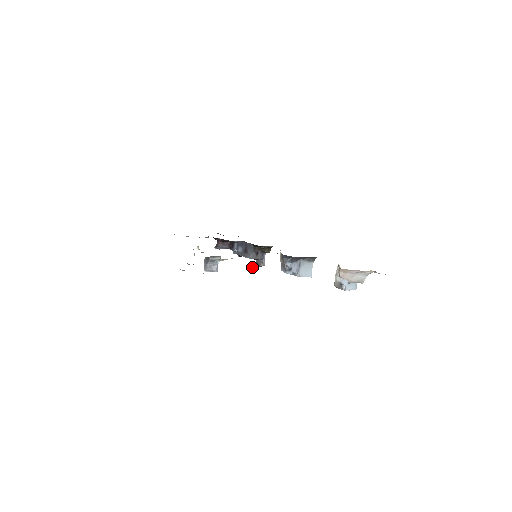
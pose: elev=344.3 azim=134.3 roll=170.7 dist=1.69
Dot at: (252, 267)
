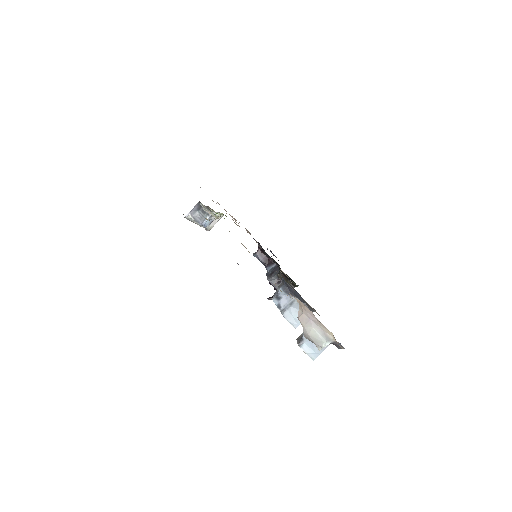
Dot at: (270, 297)
